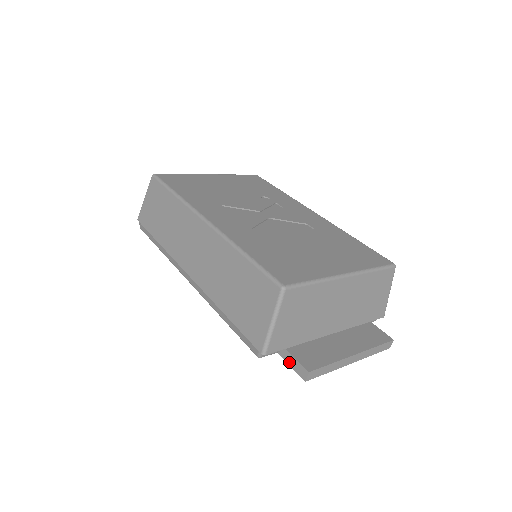
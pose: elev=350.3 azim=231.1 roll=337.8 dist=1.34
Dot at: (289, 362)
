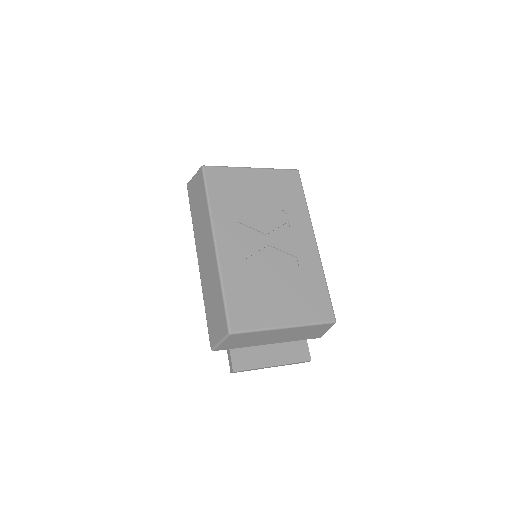
Dot at: (228, 357)
